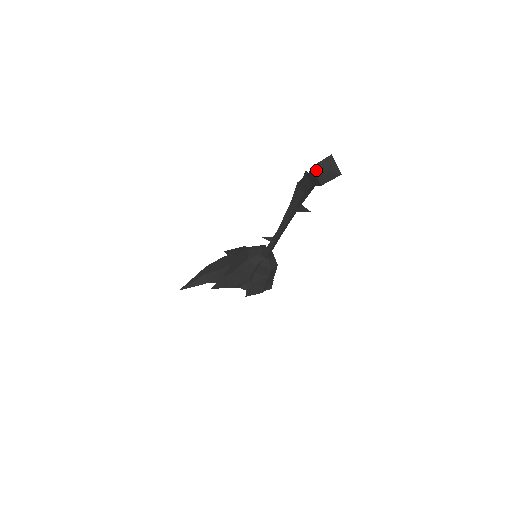
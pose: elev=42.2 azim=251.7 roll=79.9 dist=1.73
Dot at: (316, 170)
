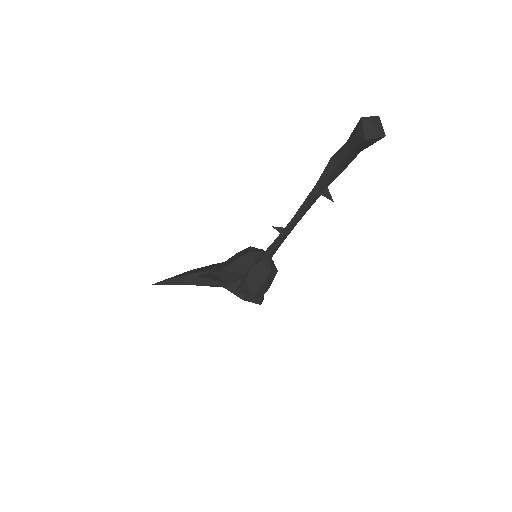
Dot at: (364, 122)
